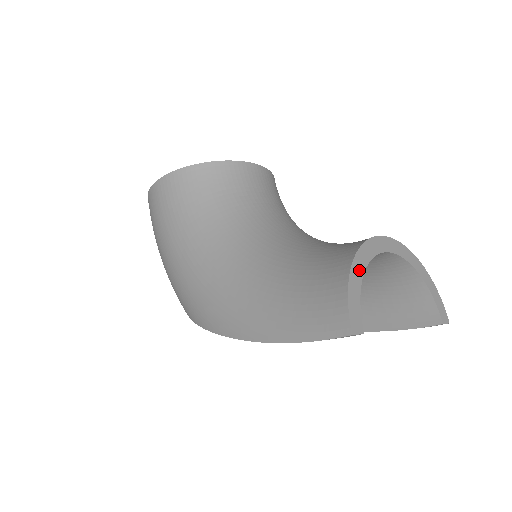
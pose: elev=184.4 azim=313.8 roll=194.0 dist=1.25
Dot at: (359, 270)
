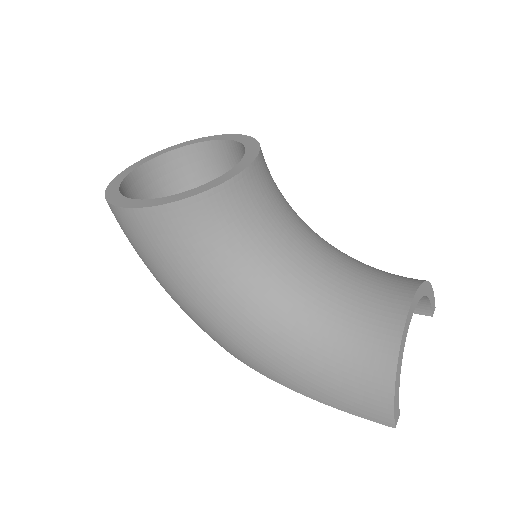
Dot at: (399, 368)
